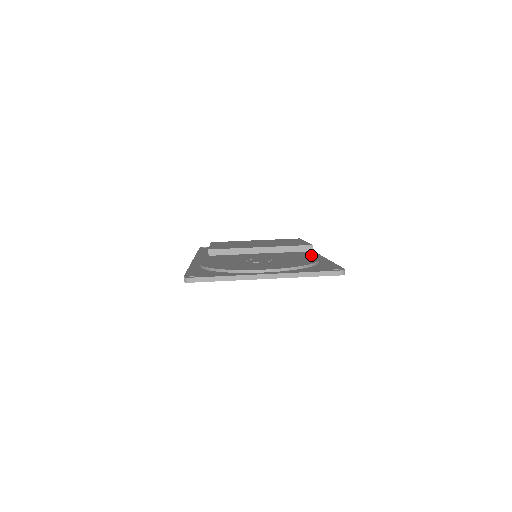
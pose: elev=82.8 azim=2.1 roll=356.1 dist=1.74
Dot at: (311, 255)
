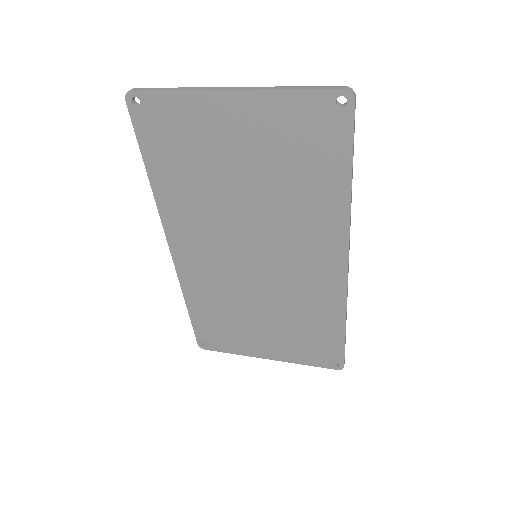
Dot at: occluded
